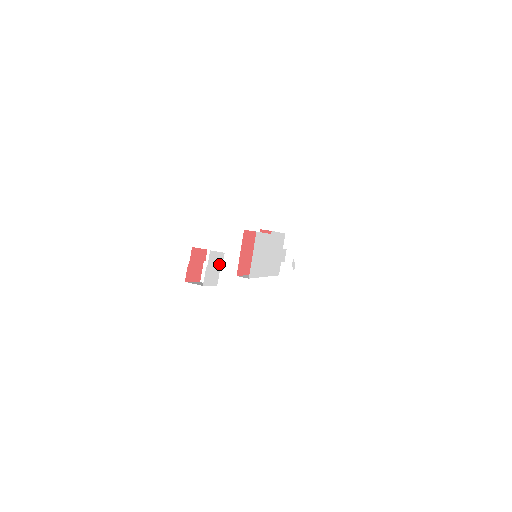
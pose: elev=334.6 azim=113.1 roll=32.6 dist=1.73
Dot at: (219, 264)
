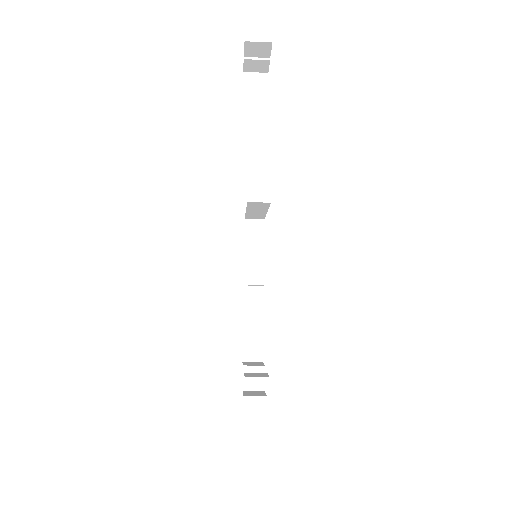
Dot at: occluded
